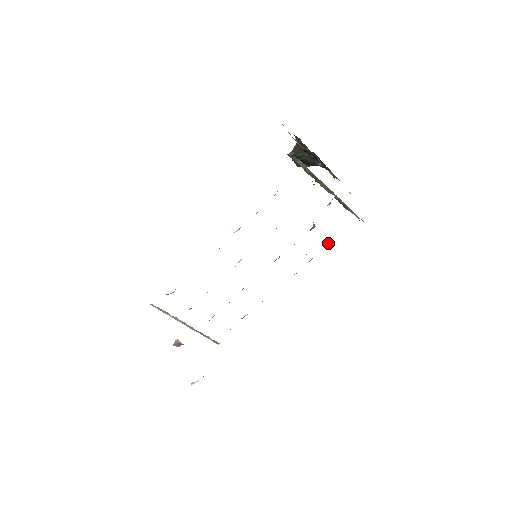
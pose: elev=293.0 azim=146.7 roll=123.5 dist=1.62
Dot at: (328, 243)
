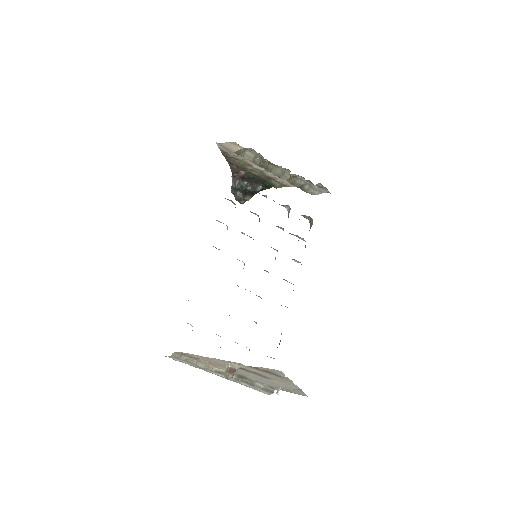
Dot at: (309, 222)
